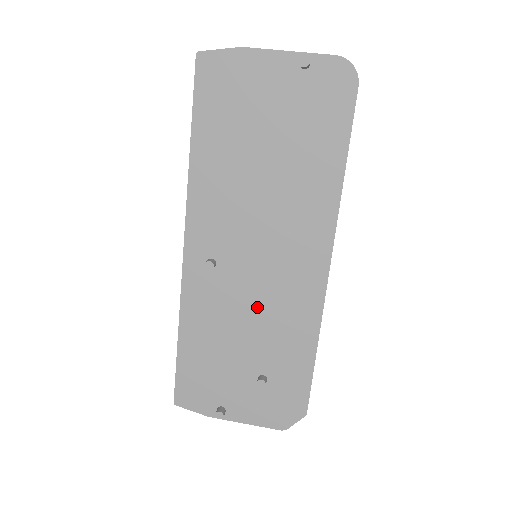
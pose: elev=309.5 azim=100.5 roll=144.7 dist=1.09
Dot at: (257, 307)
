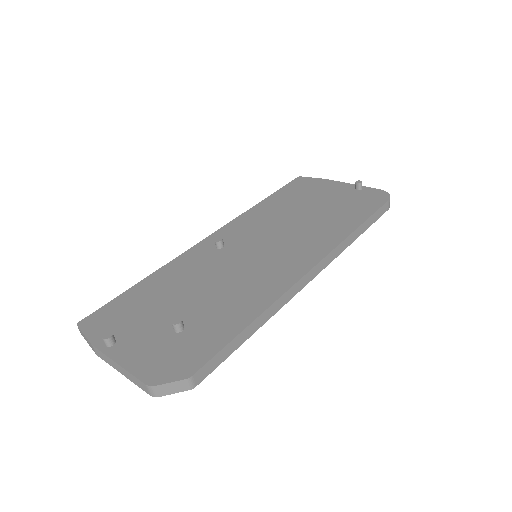
Dot at: (228, 278)
